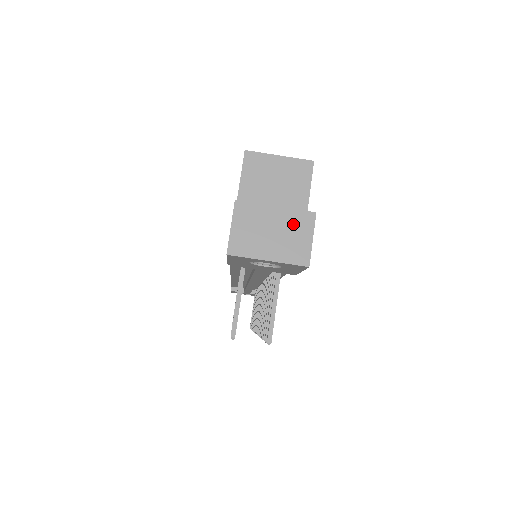
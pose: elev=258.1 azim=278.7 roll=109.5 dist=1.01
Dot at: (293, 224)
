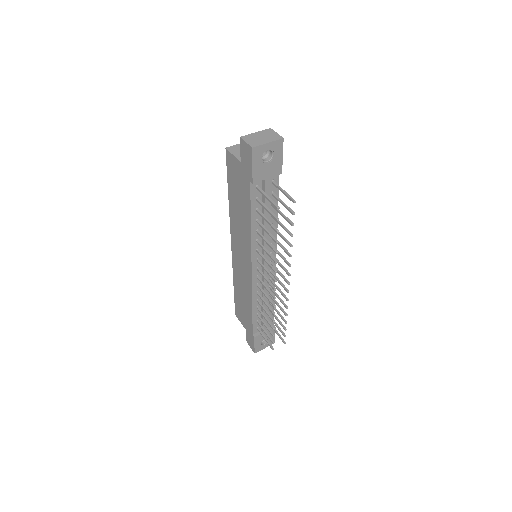
Dot at: (266, 133)
